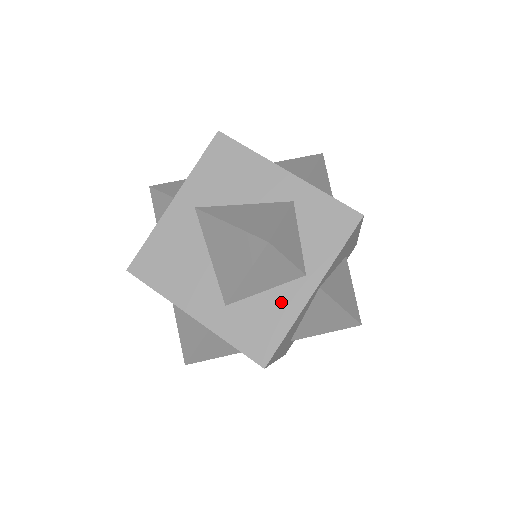
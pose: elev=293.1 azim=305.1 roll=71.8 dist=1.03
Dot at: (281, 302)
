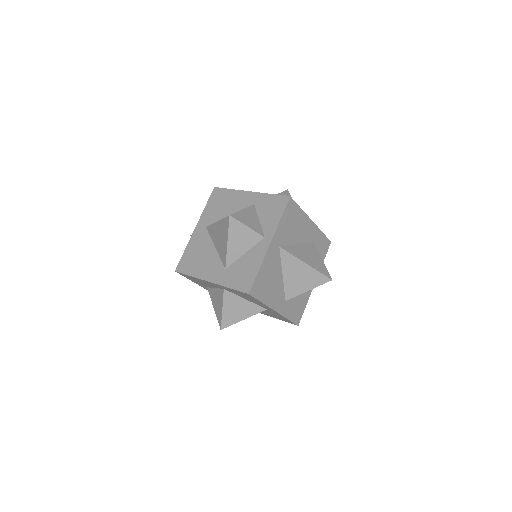
Dot at: (253, 256)
